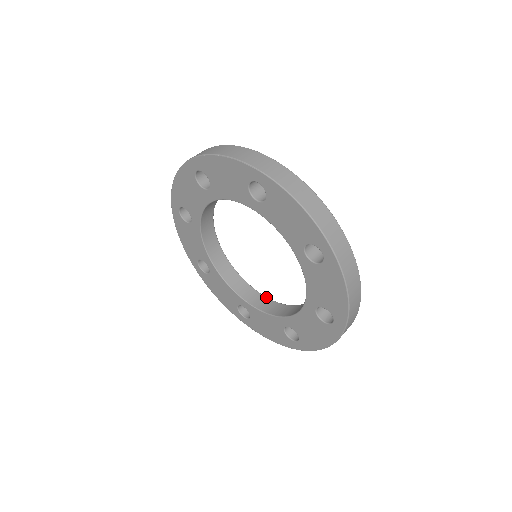
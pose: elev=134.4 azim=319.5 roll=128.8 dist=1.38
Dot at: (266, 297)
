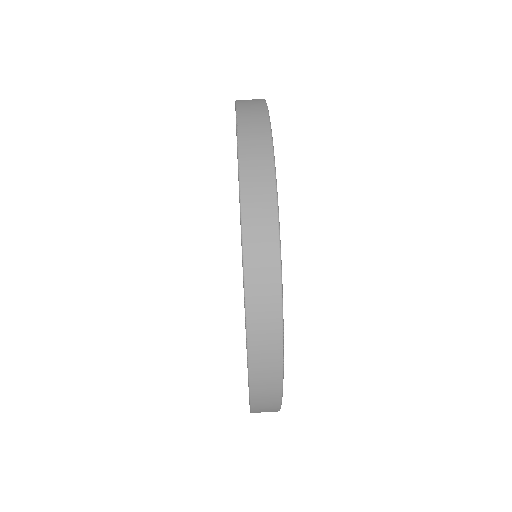
Dot at: occluded
